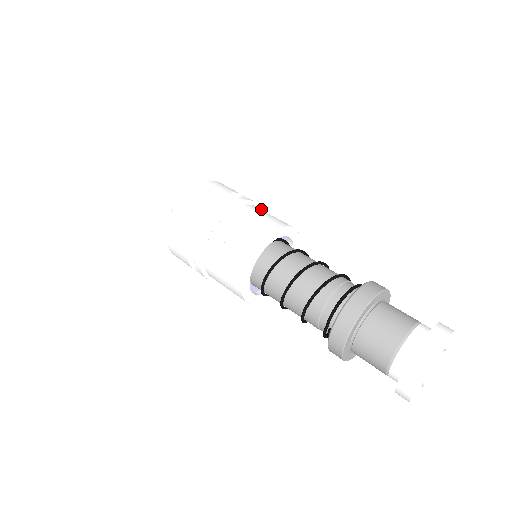
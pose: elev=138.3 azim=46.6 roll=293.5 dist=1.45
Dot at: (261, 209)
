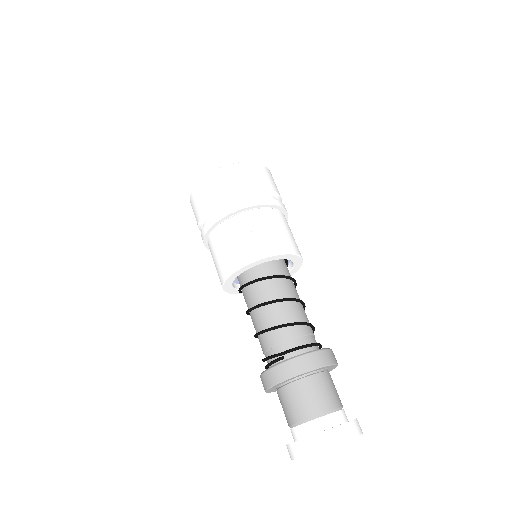
Dot at: occluded
